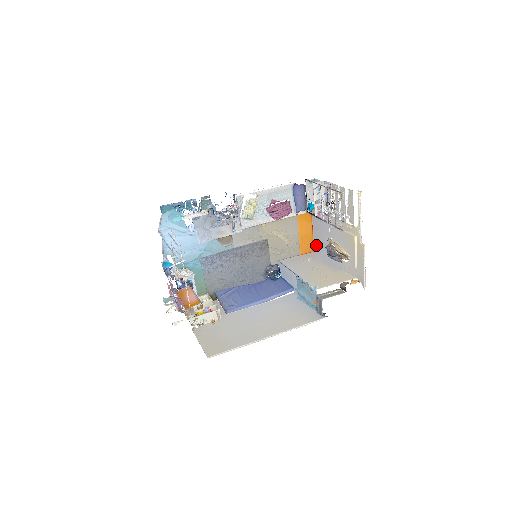
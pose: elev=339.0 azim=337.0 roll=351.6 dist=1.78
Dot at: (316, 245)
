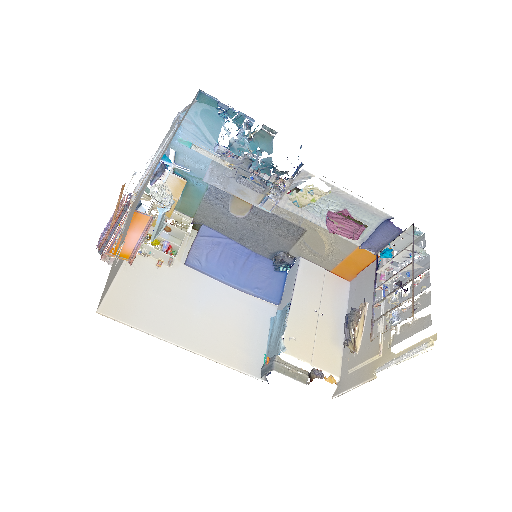
Dot at: (356, 280)
